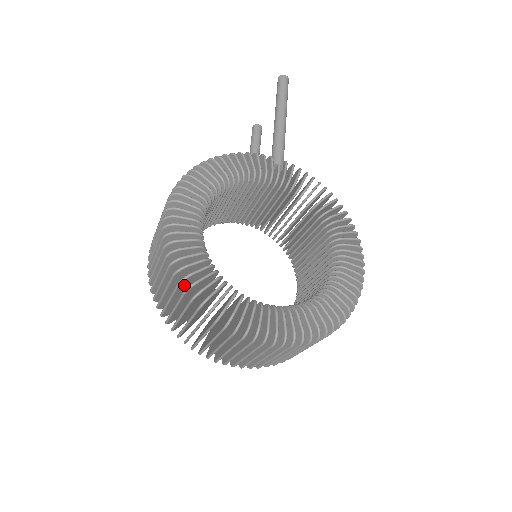
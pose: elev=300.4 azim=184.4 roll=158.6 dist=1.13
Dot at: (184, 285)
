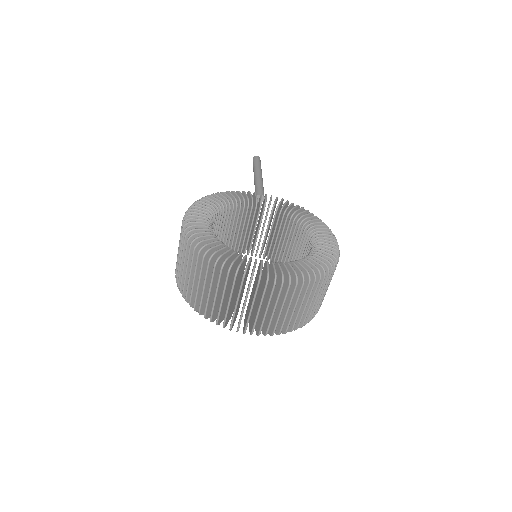
Dot at: occluded
